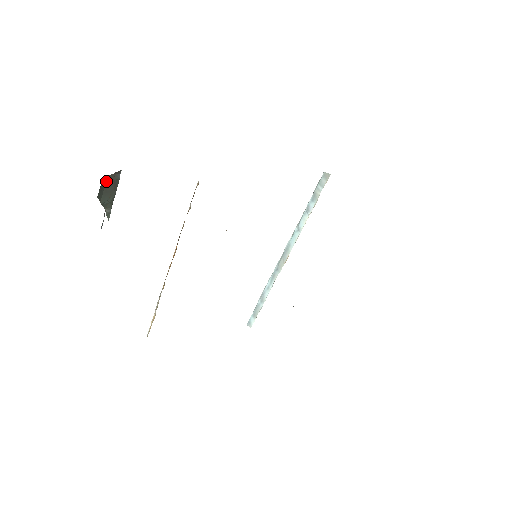
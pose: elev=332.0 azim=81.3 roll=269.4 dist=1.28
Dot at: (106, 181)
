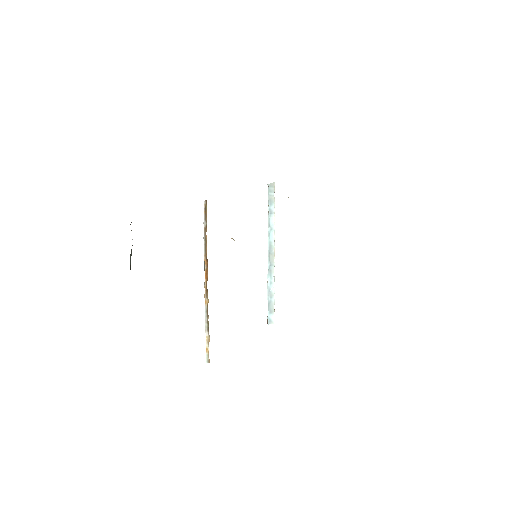
Dot at: occluded
